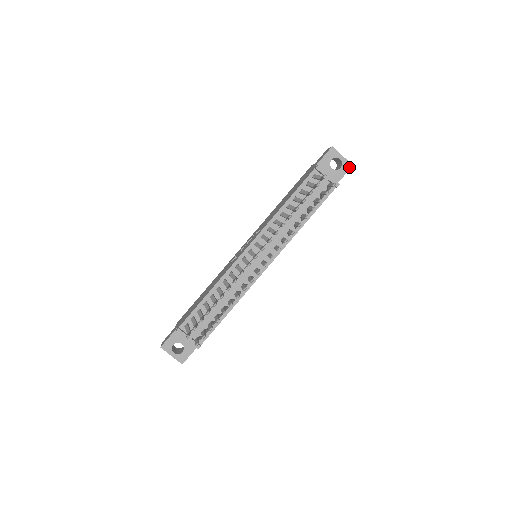
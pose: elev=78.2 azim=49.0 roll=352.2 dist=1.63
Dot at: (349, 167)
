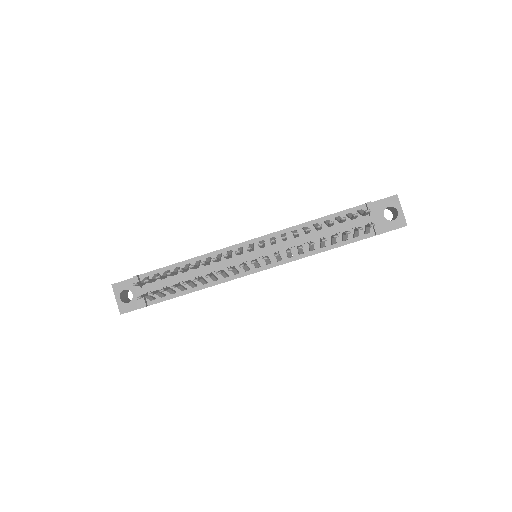
Dot at: (402, 225)
